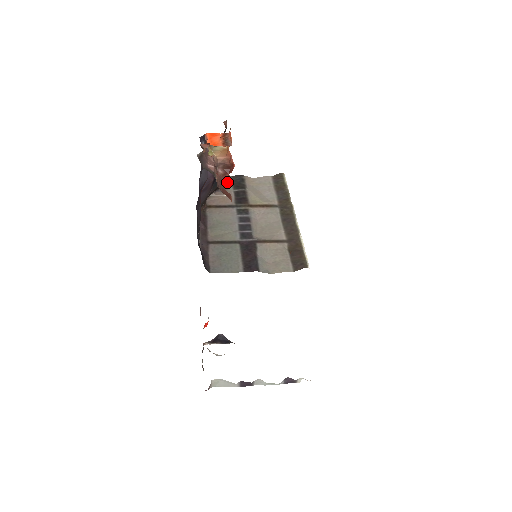
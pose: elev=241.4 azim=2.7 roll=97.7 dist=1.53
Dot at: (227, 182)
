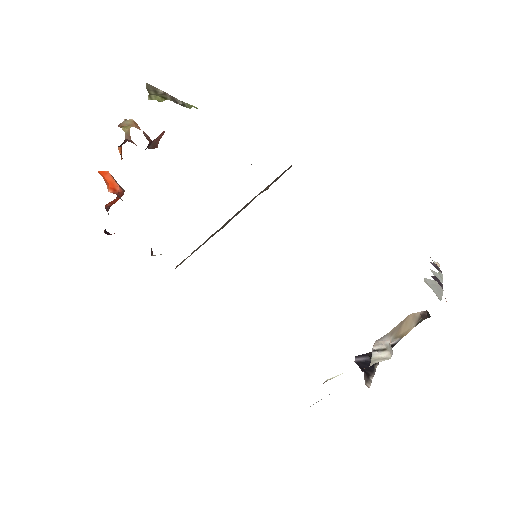
Dot at: occluded
